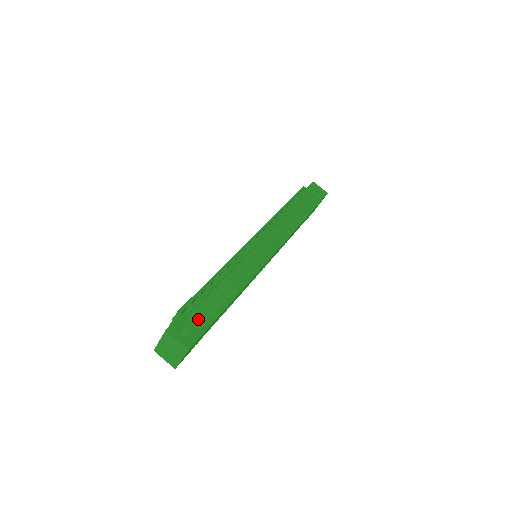
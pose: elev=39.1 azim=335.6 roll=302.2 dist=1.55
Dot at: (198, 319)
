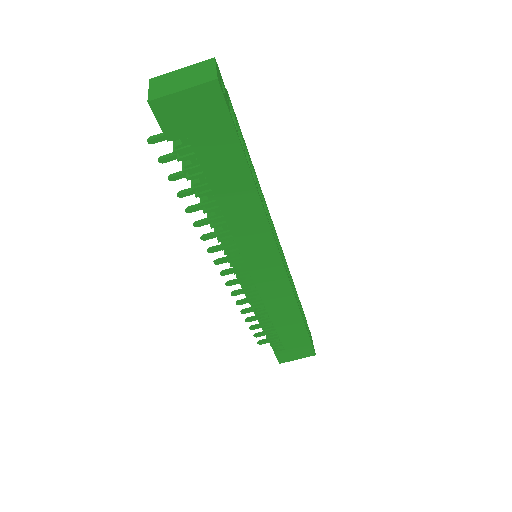
Dot at: occluded
